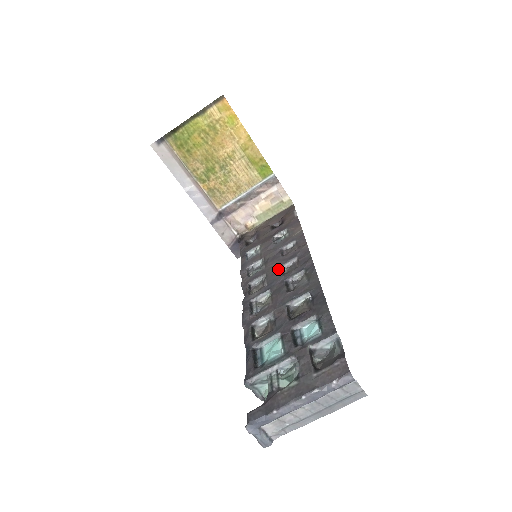
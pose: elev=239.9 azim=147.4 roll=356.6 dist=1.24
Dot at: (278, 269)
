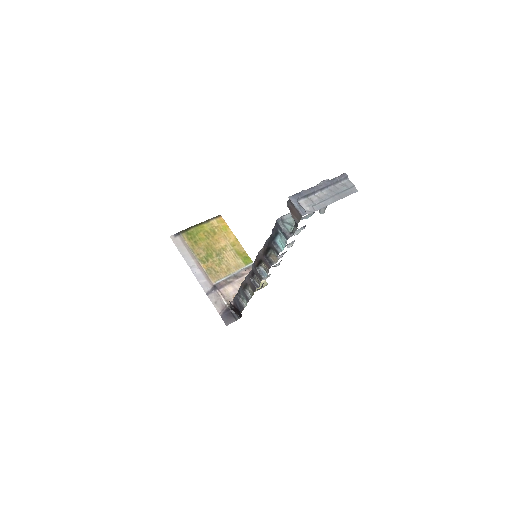
Dot at: occluded
